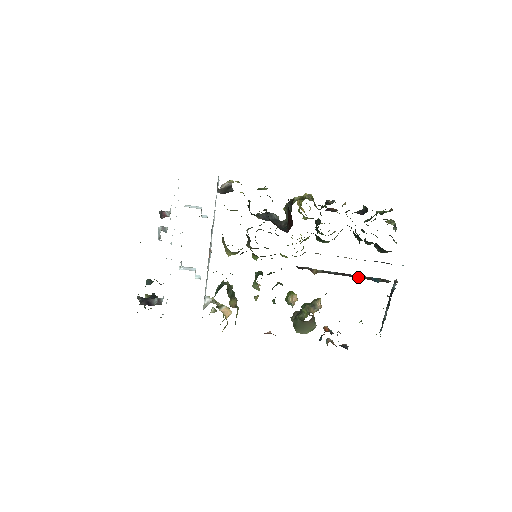
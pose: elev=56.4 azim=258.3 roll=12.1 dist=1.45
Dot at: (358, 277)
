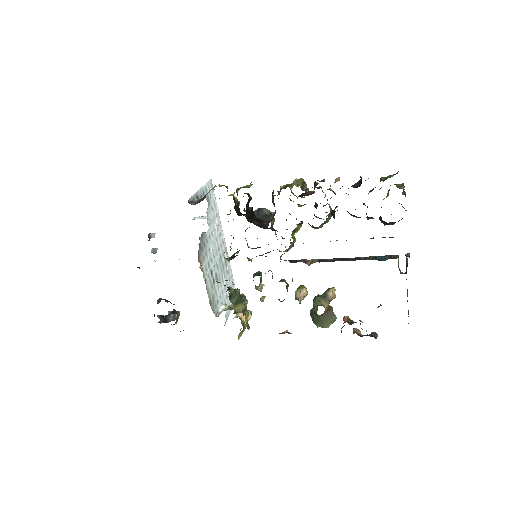
Dot at: (358, 259)
